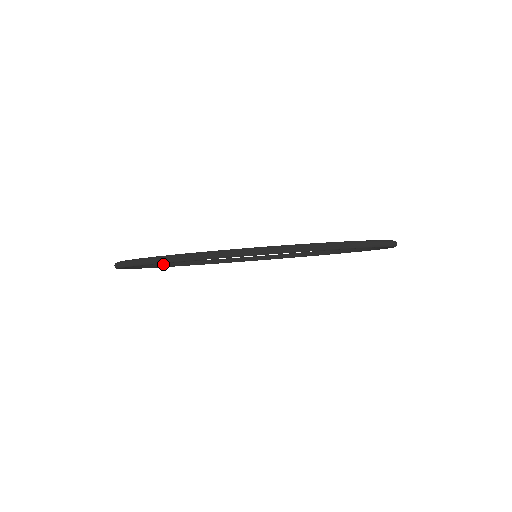
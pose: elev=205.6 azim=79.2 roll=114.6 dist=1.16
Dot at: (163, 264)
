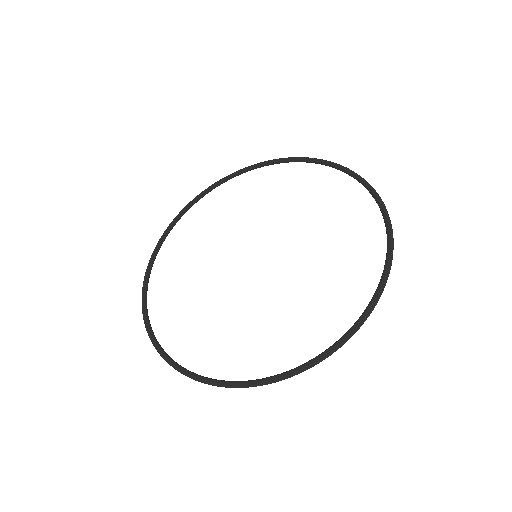
Dot at: (171, 227)
